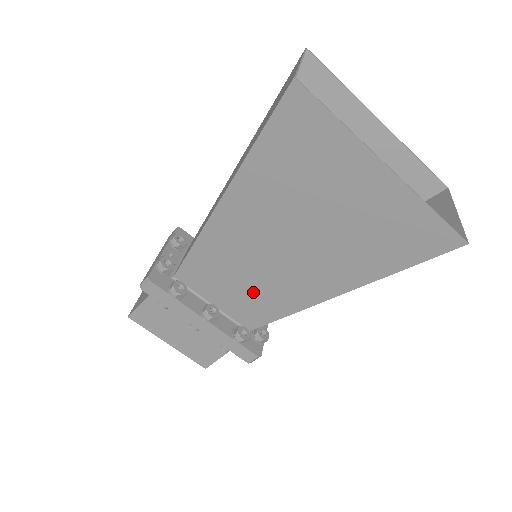
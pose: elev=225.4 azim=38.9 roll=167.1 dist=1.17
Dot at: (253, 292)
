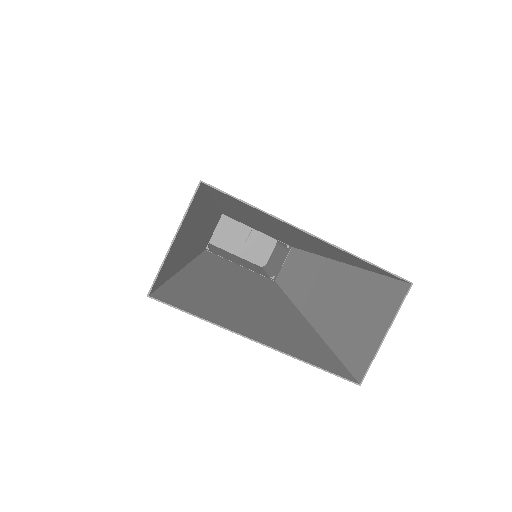
Dot at: (255, 283)
